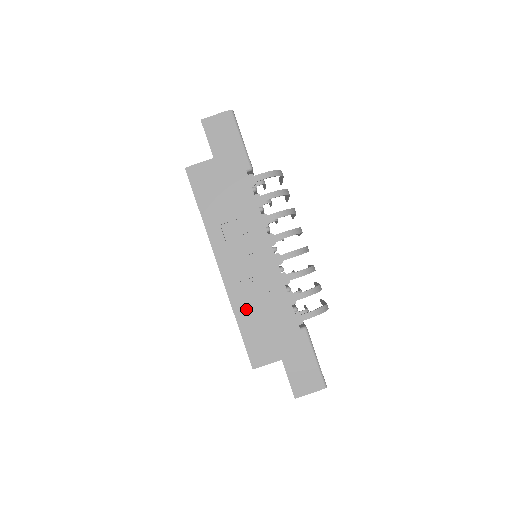
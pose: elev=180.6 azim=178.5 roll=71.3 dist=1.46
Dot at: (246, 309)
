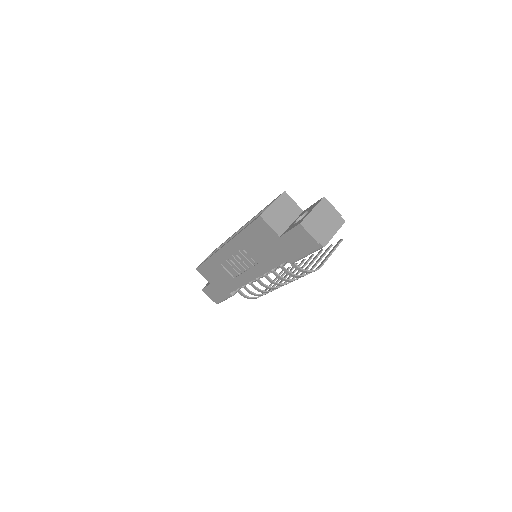
Dot at: (216, 264)
